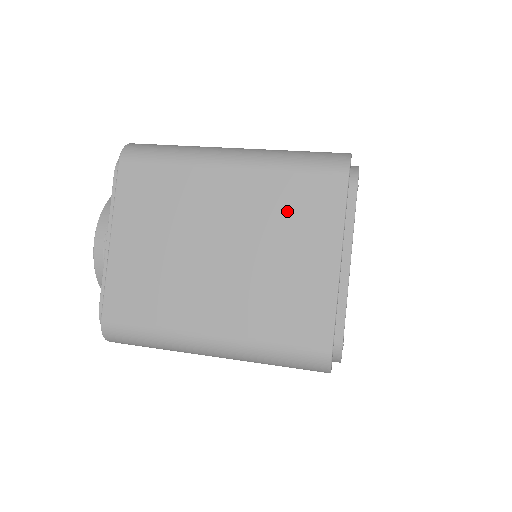
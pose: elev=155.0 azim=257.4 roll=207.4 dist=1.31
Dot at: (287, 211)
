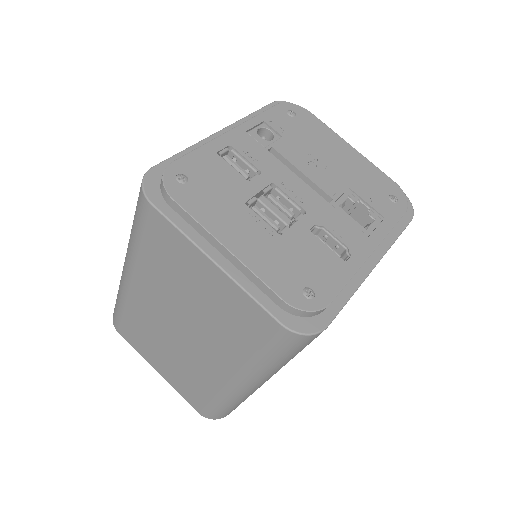
Dot at: occluded
